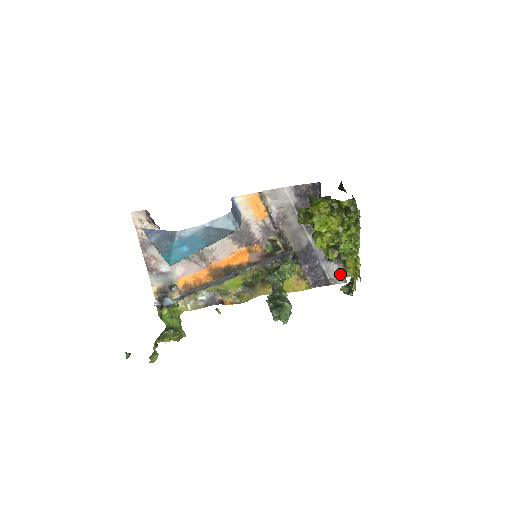
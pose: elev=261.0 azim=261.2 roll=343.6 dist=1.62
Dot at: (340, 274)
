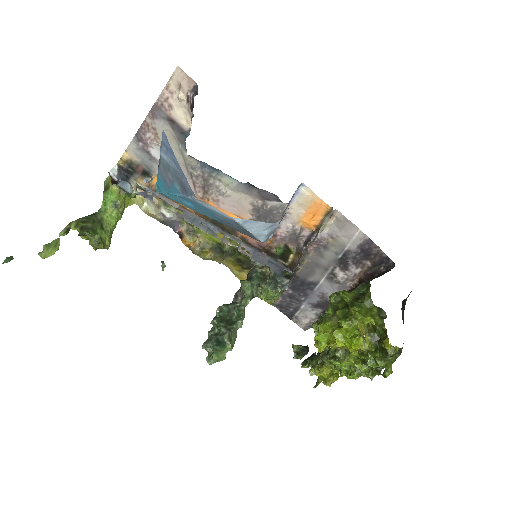
Dot at: (309, 323)
